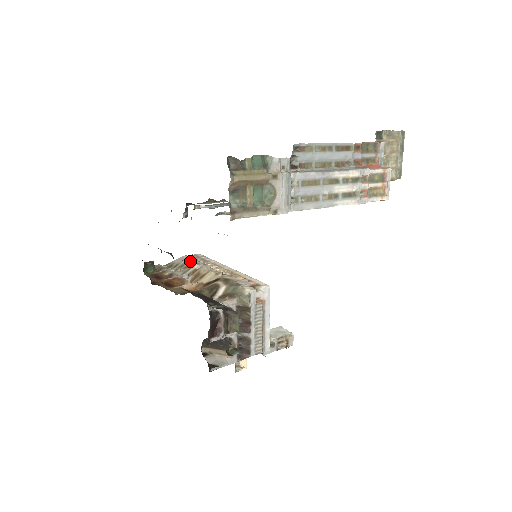
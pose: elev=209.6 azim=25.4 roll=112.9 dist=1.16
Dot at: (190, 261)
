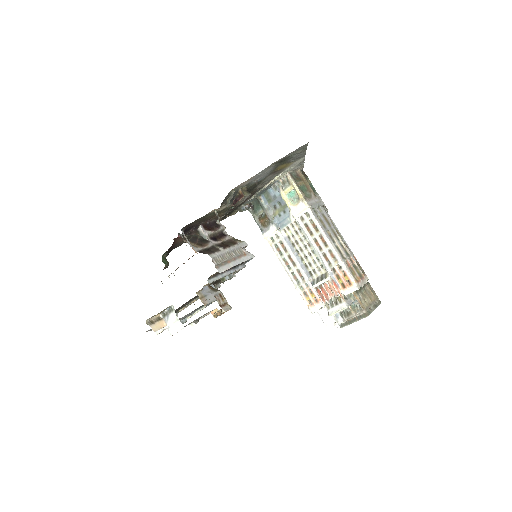
Dot at: occluded
